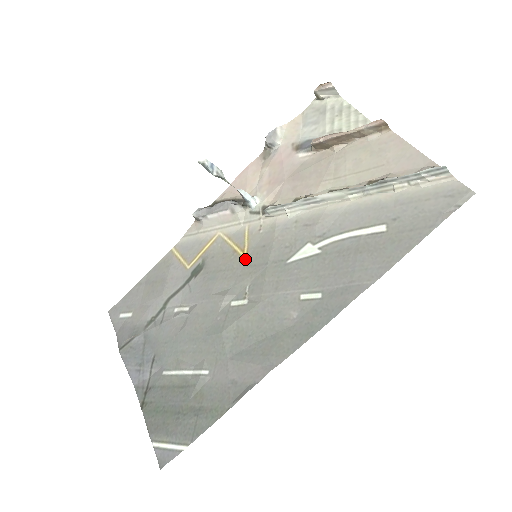
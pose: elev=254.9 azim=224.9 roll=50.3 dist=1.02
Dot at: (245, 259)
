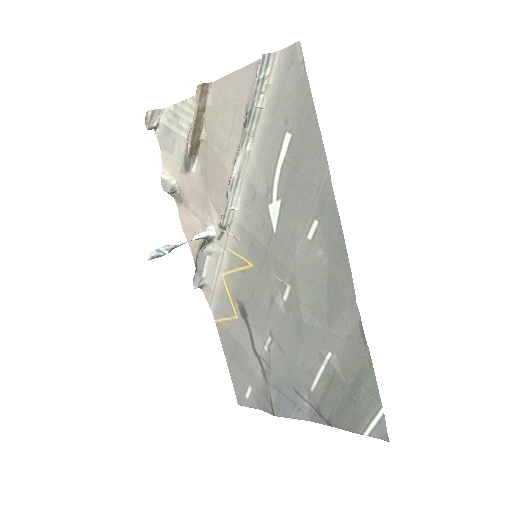
Dot at: (254, 266)
